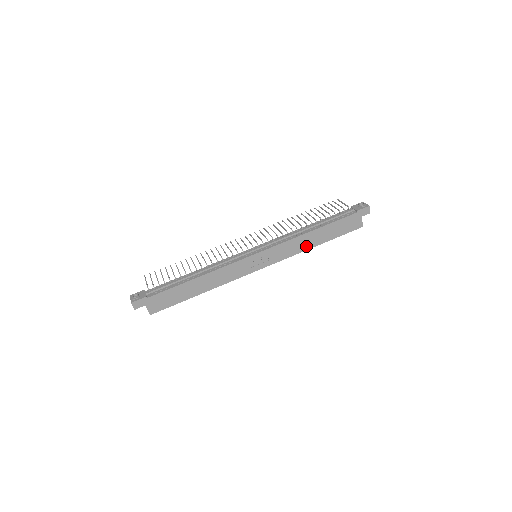
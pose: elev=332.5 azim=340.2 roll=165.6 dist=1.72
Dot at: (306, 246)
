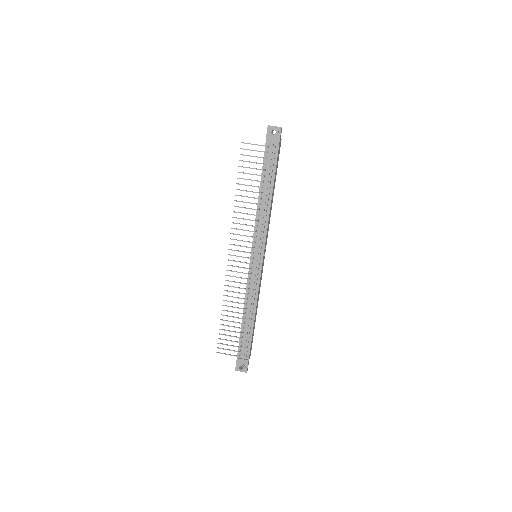
Dot at: (271, 207)
